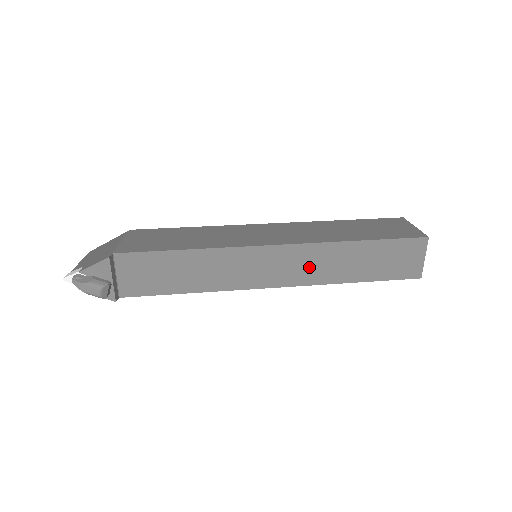
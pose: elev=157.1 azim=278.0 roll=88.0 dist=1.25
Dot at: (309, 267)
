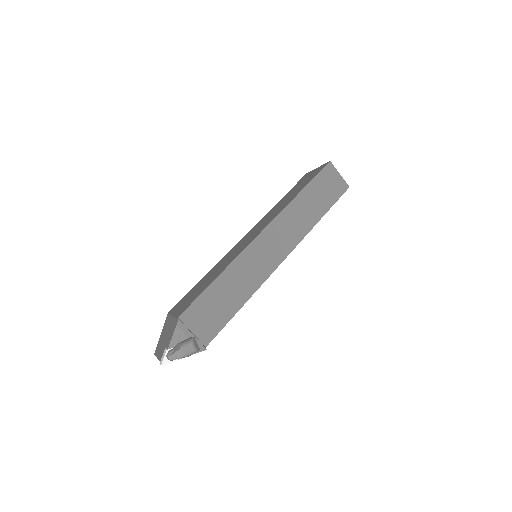
Dot at: (291, 229)
